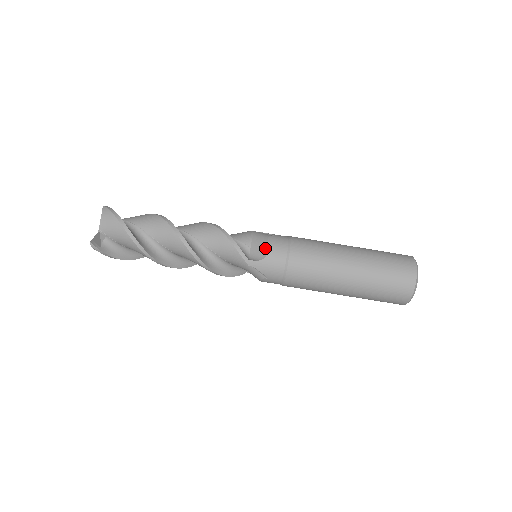
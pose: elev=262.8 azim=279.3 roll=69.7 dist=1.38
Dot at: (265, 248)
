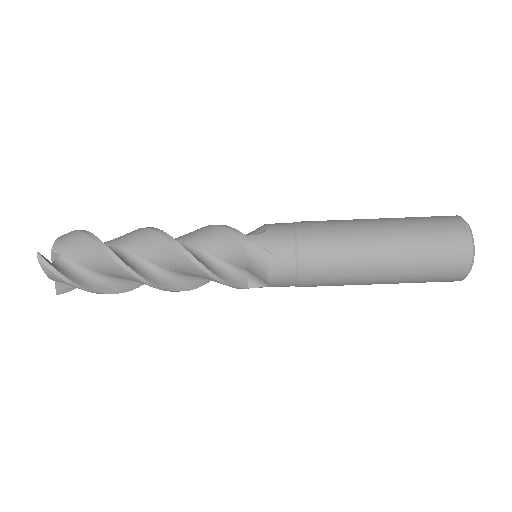
Dot at: (266, 280)
